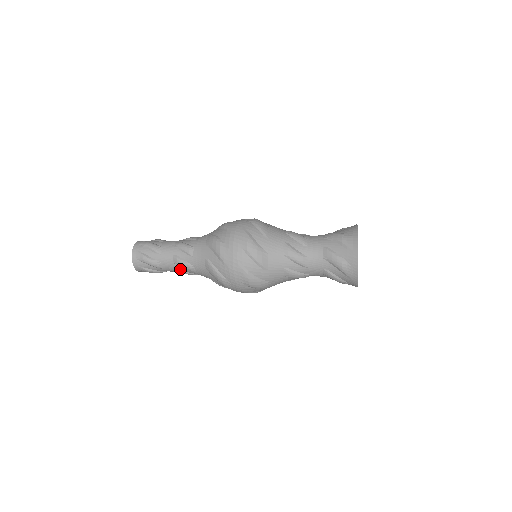
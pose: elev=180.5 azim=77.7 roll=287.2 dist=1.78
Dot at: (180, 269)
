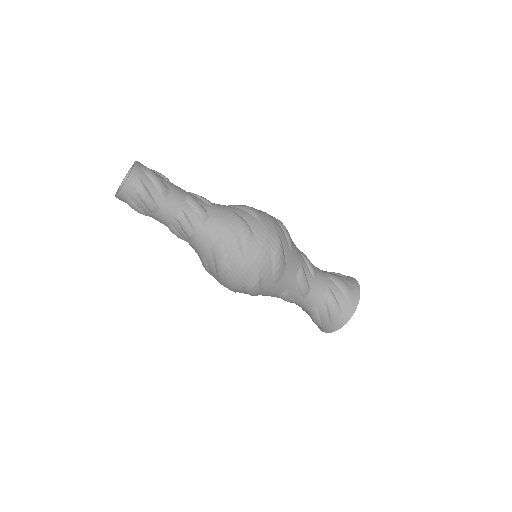
Dot at: (186, 211)
